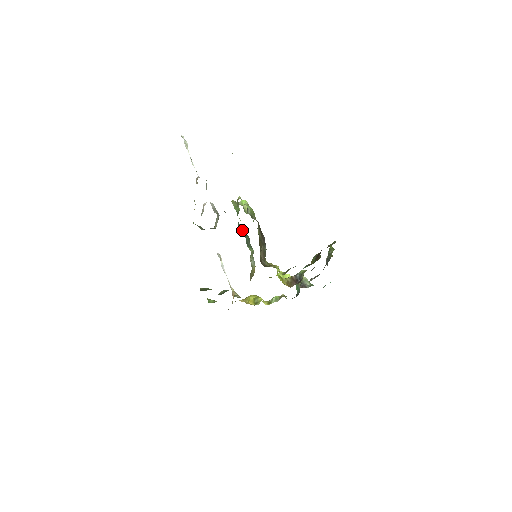
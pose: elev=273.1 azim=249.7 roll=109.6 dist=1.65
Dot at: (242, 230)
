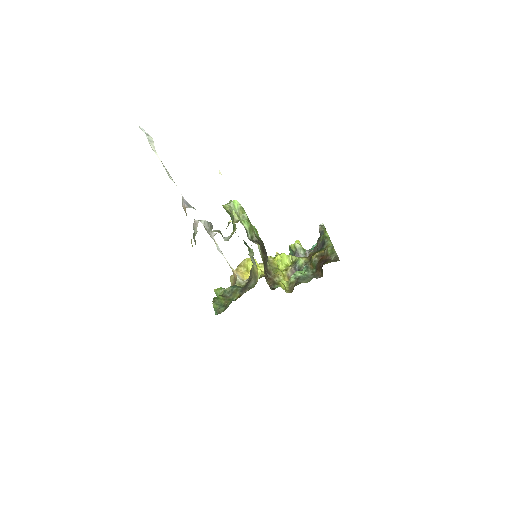
Dot at: occluded
